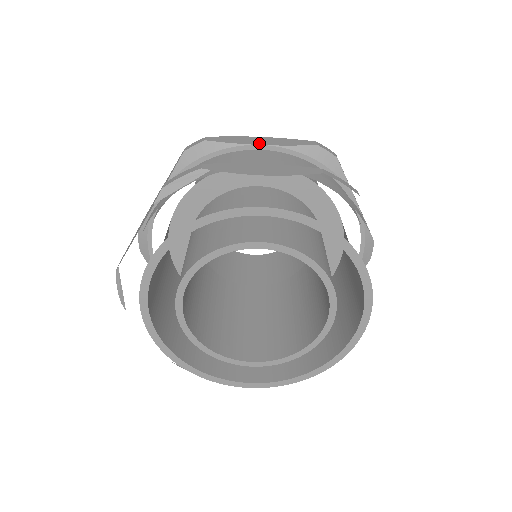
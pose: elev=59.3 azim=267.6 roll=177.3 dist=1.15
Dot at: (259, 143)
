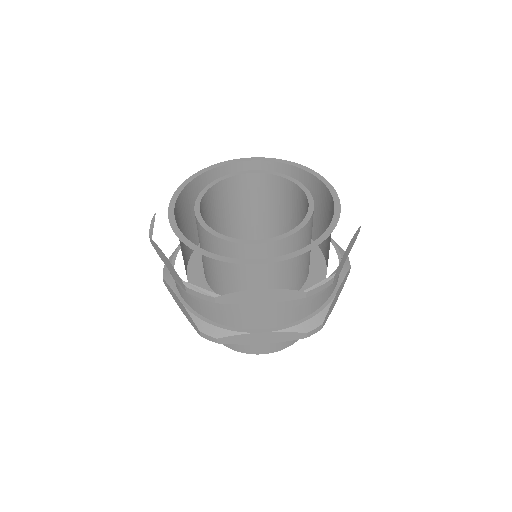
Dot at: occluded
